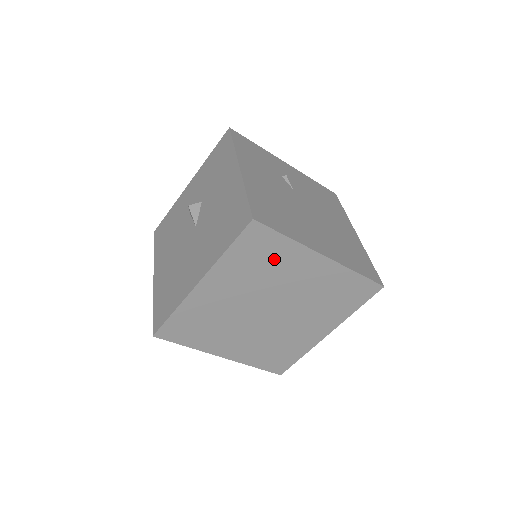
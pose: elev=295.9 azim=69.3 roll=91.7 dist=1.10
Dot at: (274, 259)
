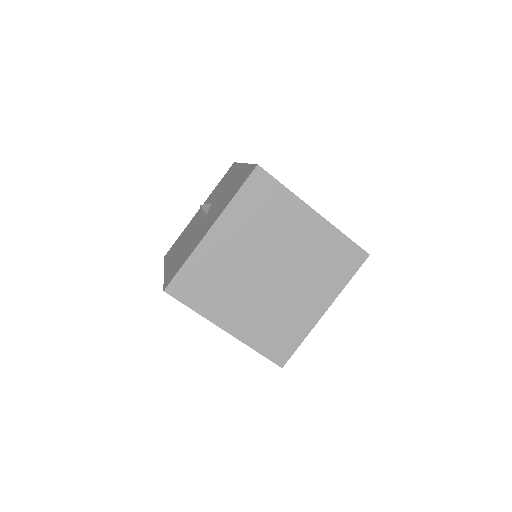
Dot at: (274, 209)
